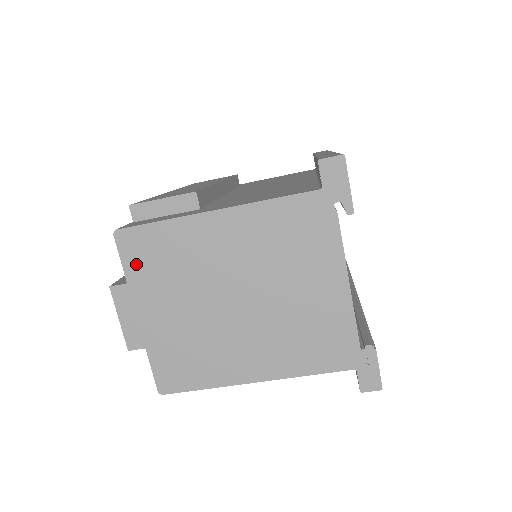
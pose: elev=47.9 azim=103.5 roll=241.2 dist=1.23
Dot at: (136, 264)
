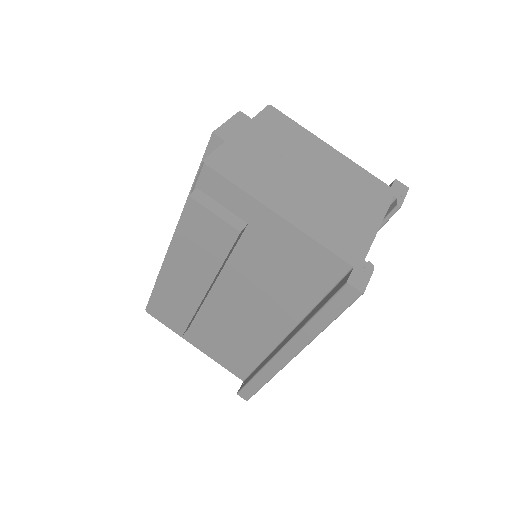
Dot at: (267, 120)
